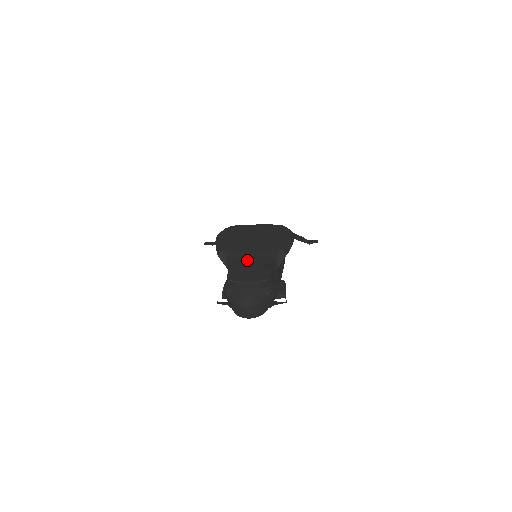
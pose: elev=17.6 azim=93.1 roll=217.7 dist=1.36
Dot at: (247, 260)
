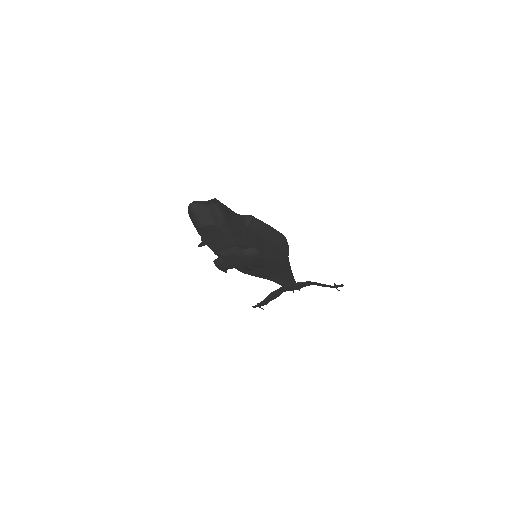
Dot at: occluded
